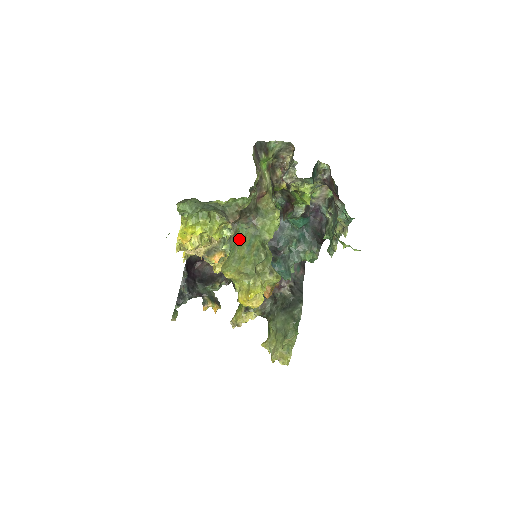
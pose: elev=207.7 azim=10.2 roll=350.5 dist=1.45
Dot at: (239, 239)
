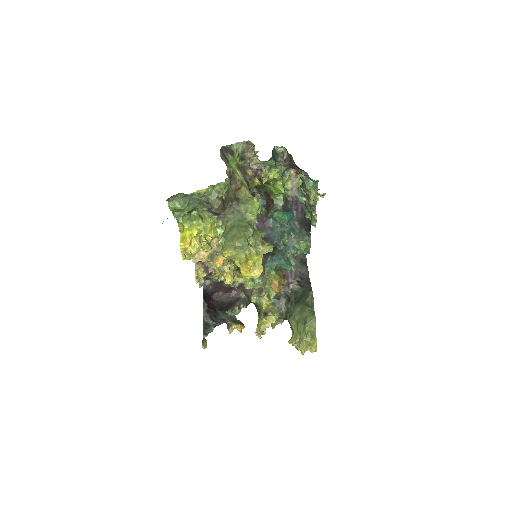
Dot at: (229, 226)
